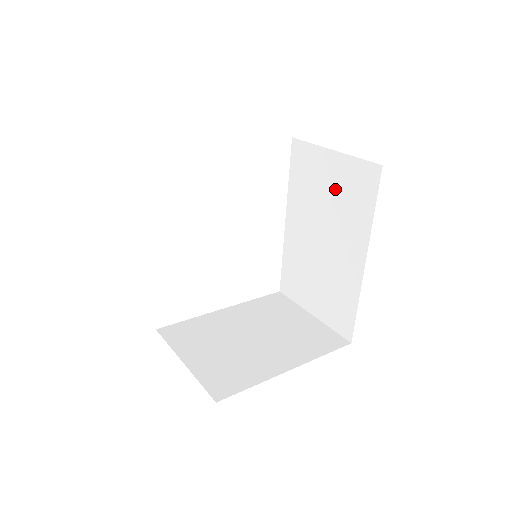
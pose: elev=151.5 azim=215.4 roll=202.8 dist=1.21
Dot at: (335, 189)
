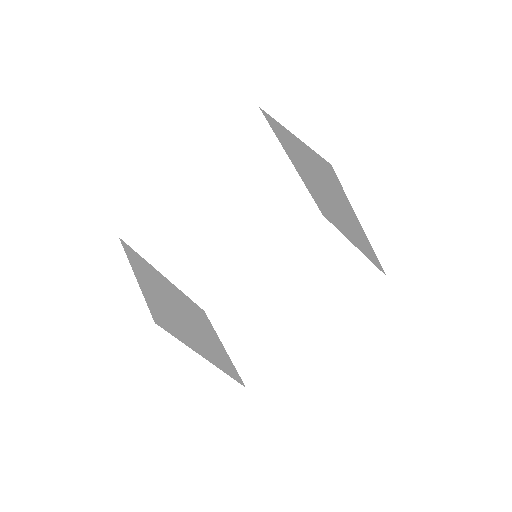
Dot at: (332, 268)
